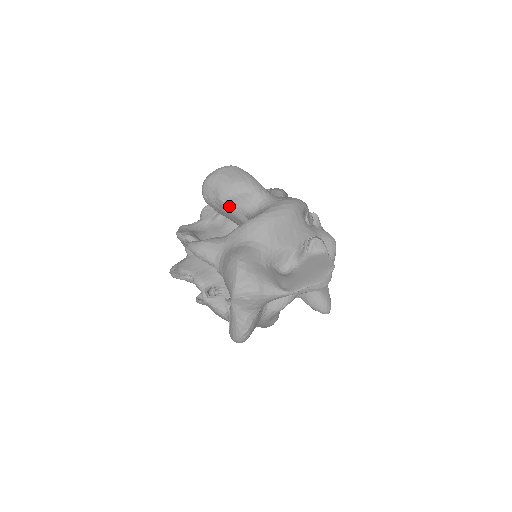
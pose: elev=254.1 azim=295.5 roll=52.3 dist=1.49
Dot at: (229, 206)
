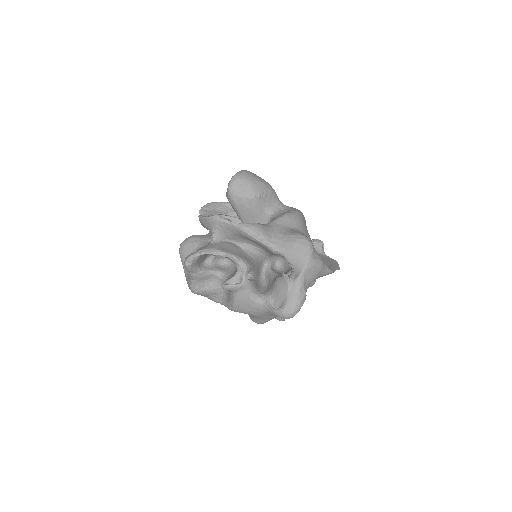
Dot at: (258, 202)
